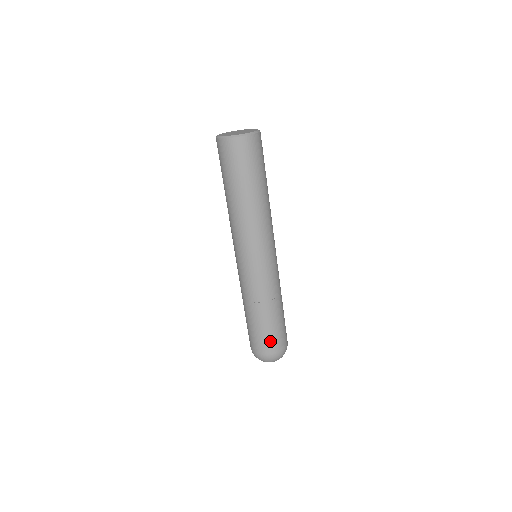
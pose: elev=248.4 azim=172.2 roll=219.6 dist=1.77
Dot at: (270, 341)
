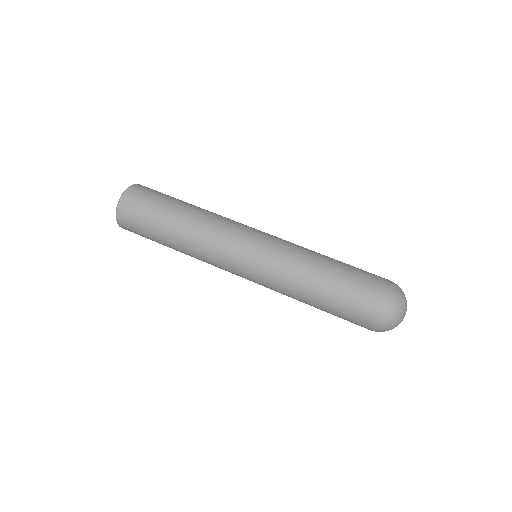
Dot at: (366, 284)
